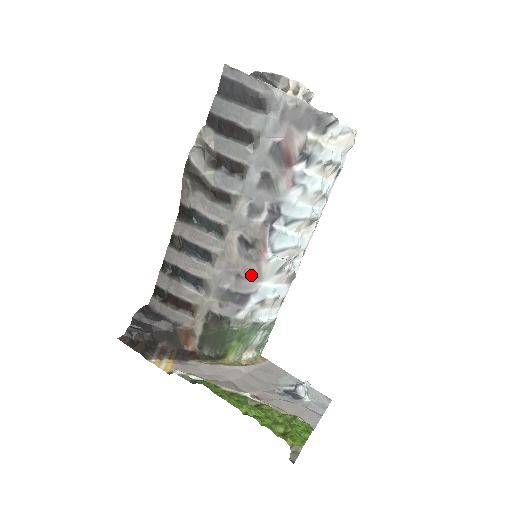
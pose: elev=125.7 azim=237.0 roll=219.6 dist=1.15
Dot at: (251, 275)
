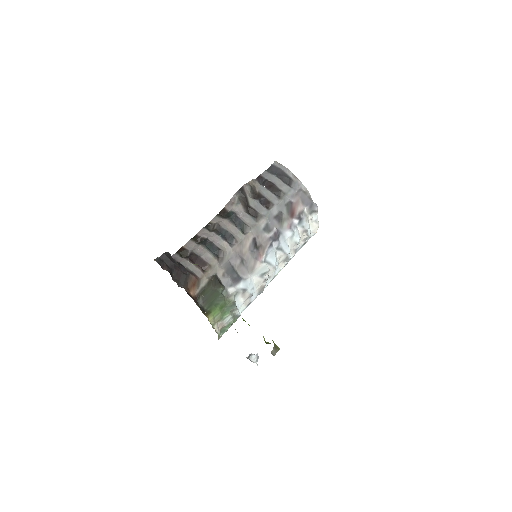
Dot at: (248, 266)
